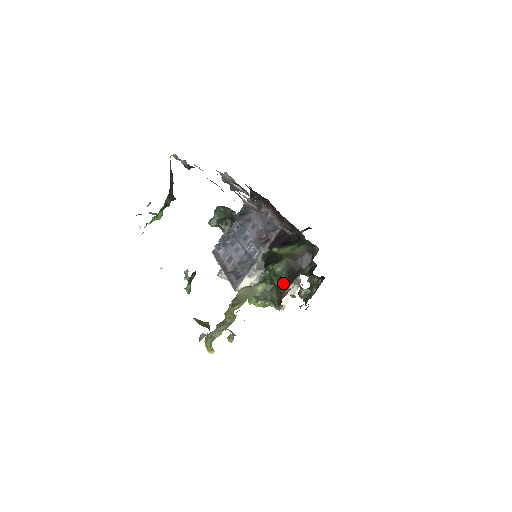
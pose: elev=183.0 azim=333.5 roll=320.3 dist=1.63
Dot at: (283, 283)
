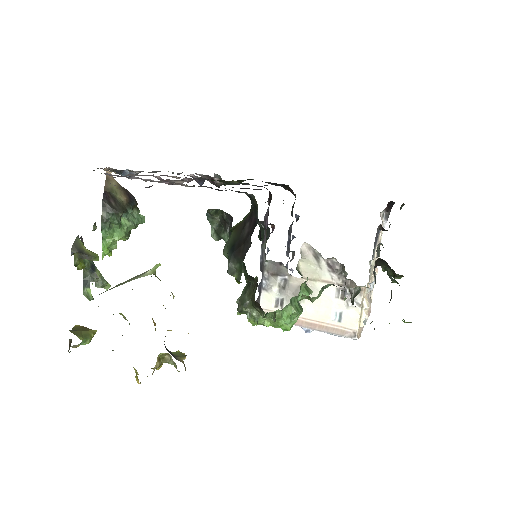
Dot at: (229, 267)
